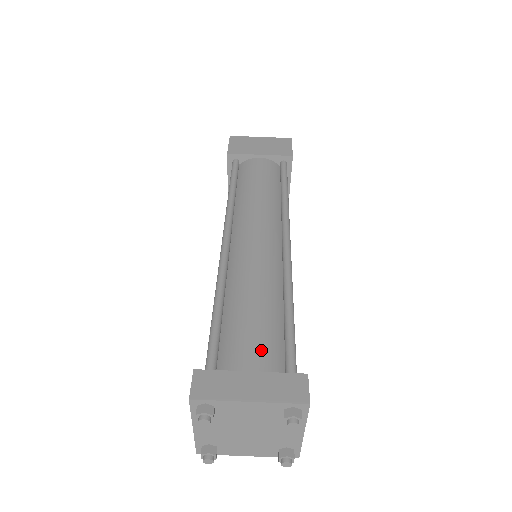
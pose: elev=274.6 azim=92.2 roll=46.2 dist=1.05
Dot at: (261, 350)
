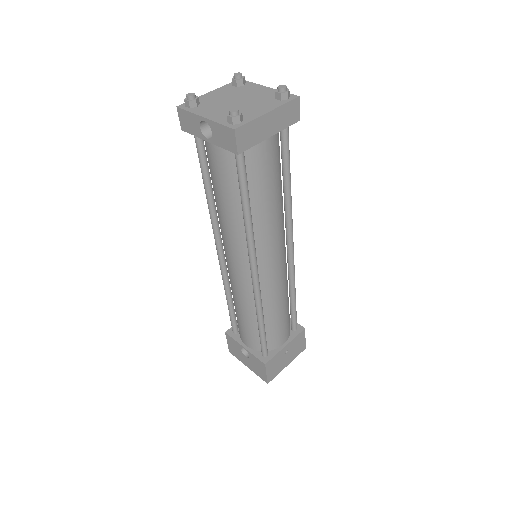
Dot at: occluded
